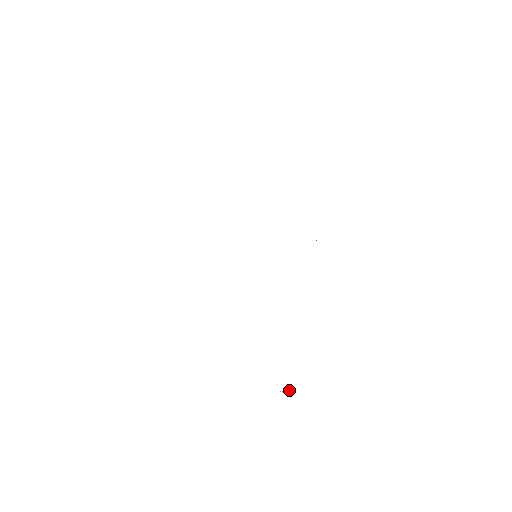
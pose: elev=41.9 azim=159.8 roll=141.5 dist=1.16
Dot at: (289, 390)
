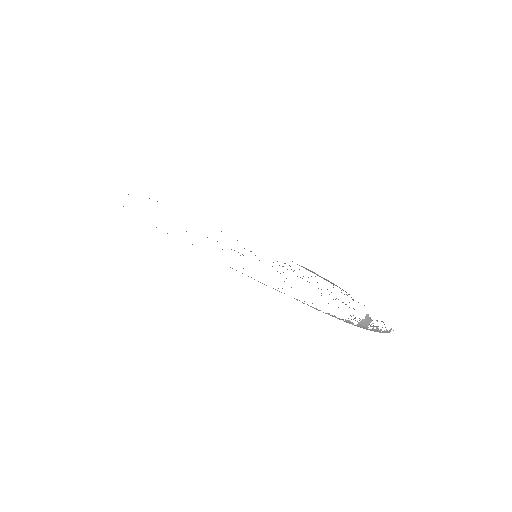
Dot at: (371, 321)
